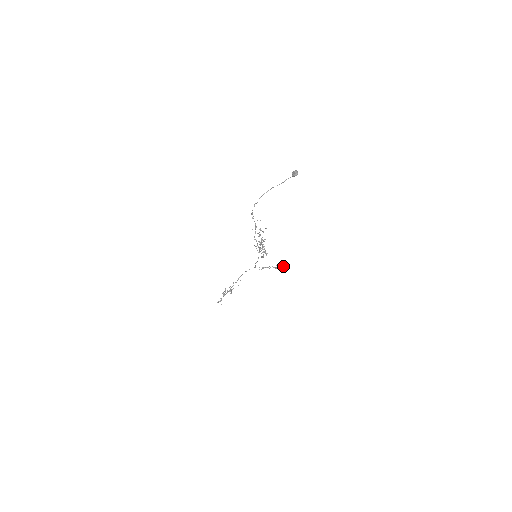
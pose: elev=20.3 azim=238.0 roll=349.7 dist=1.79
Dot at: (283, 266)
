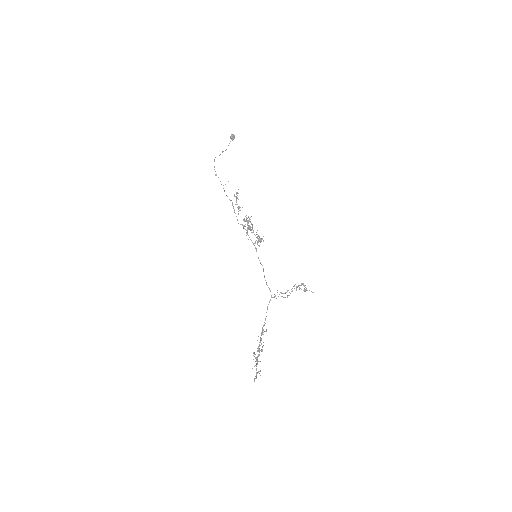
Dot at: occluded
